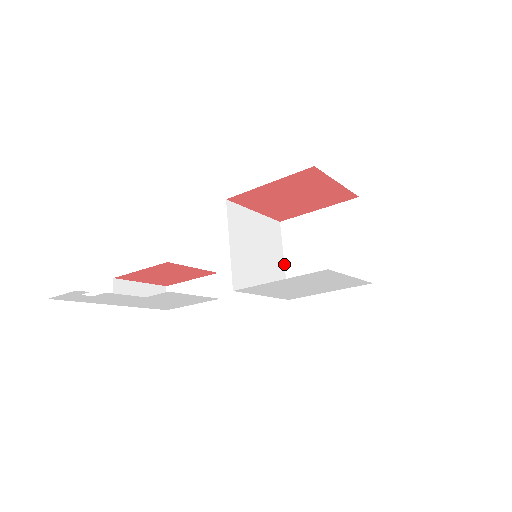
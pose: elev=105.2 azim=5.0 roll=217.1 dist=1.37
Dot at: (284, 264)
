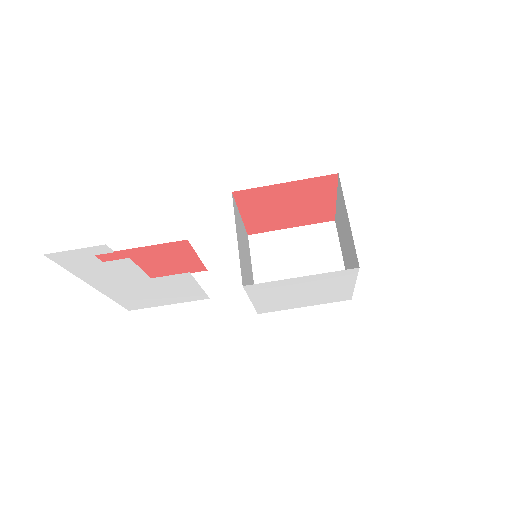
Dot at: (253, 277)
